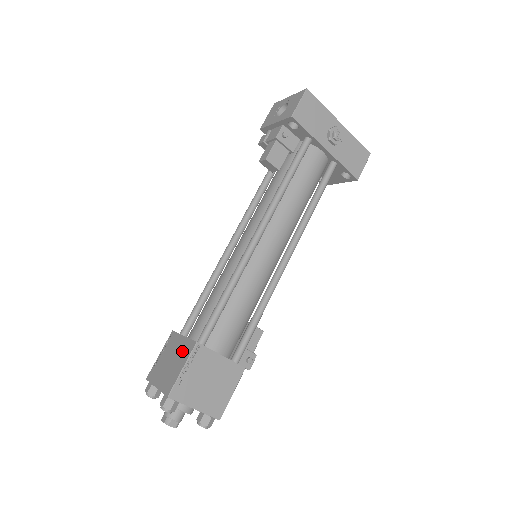
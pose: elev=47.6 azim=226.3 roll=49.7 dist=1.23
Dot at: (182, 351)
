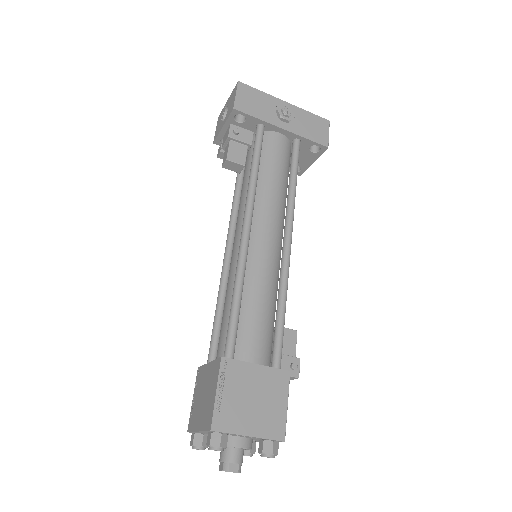
Dot at: (211, 377)
